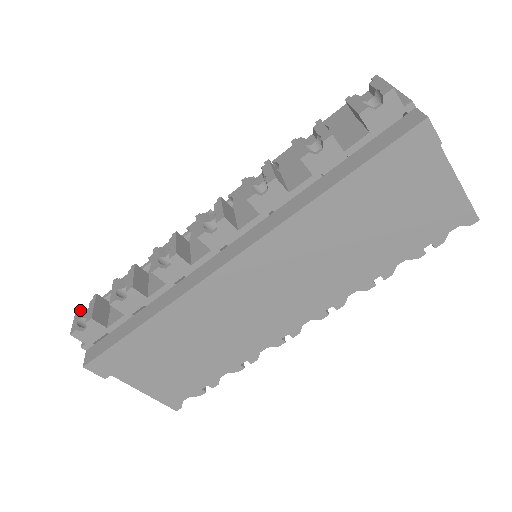
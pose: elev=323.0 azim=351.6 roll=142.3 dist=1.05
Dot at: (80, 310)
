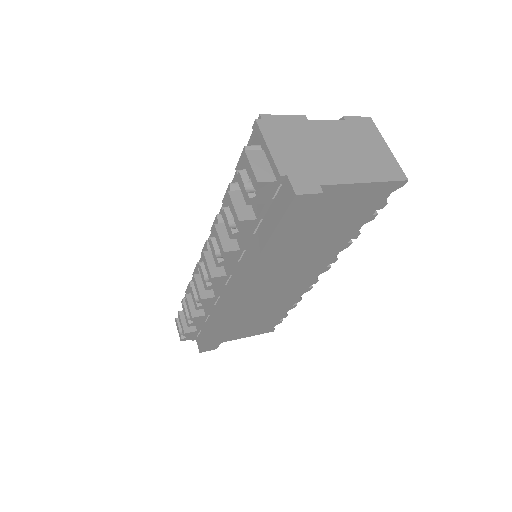
Dot at: (177, 322)
